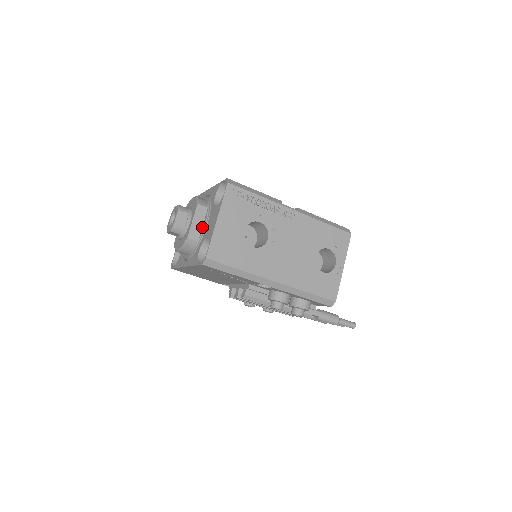
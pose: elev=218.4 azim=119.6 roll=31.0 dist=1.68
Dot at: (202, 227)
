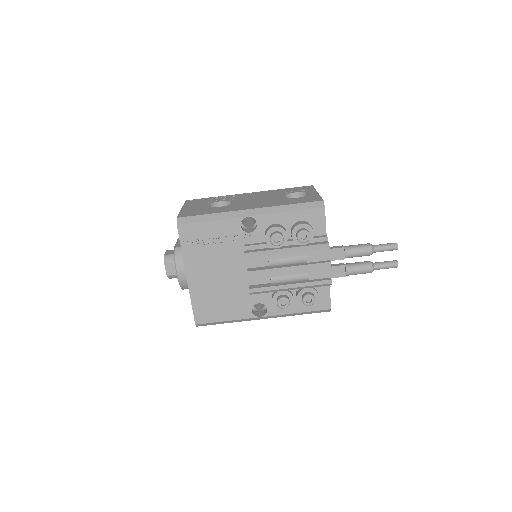
Dot at: occluded
